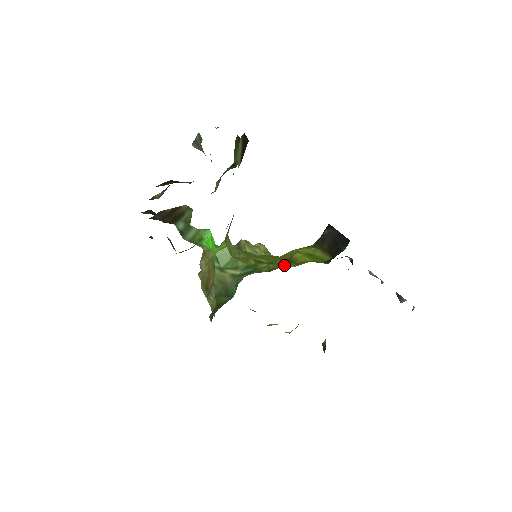
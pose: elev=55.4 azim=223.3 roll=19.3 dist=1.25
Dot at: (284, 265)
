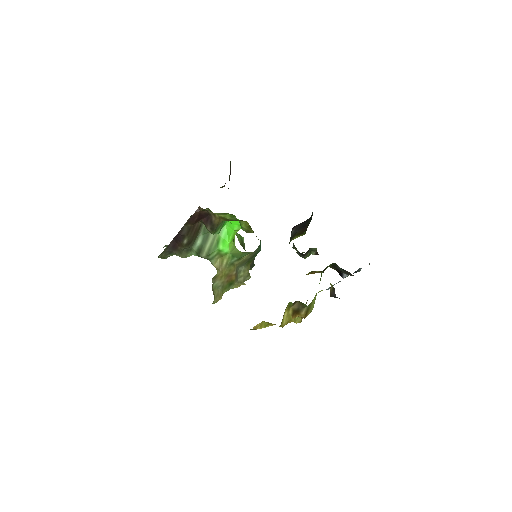
Dot at: occluded
